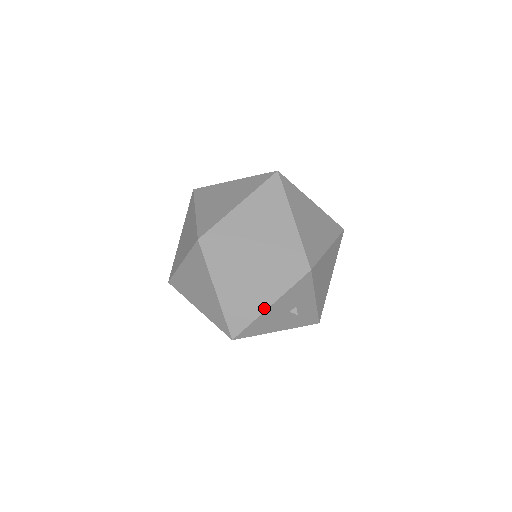
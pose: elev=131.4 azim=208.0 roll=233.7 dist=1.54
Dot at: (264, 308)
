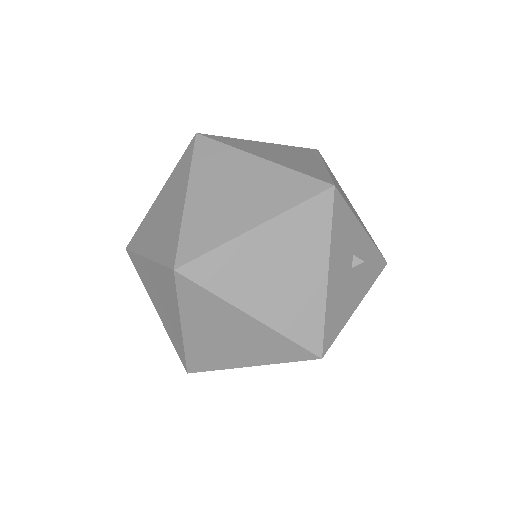
Dot at: (323, 283)
